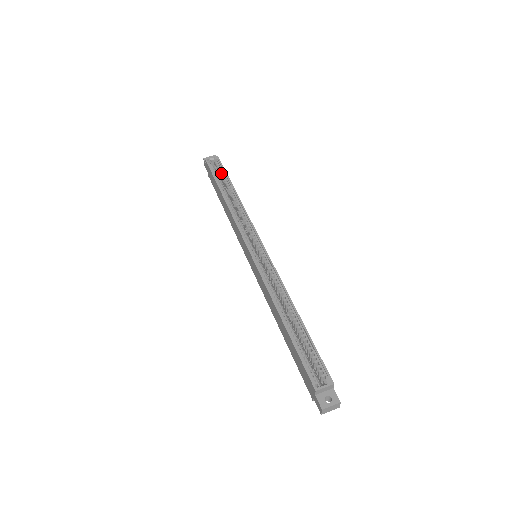
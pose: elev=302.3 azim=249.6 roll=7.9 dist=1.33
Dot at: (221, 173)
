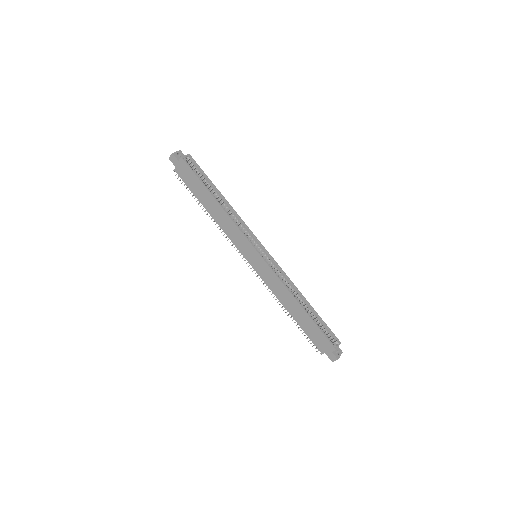
Dot at: (201, 175)
